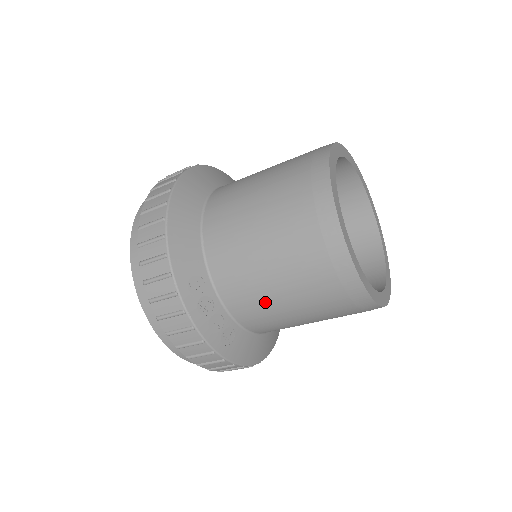
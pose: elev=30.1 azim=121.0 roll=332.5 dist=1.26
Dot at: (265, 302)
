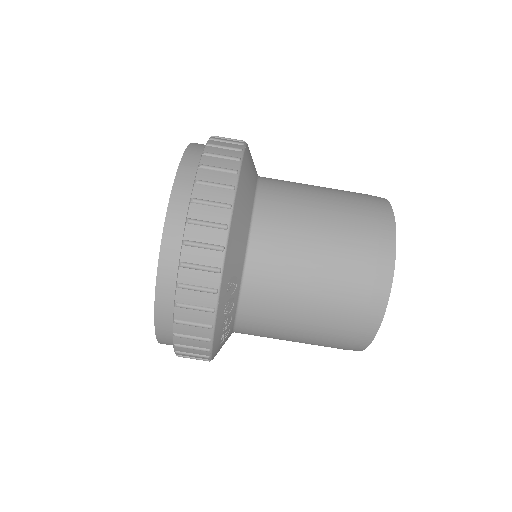
Dot at: (280, 321)
